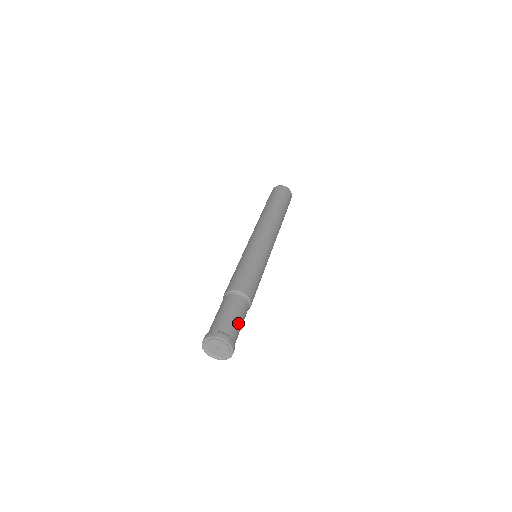
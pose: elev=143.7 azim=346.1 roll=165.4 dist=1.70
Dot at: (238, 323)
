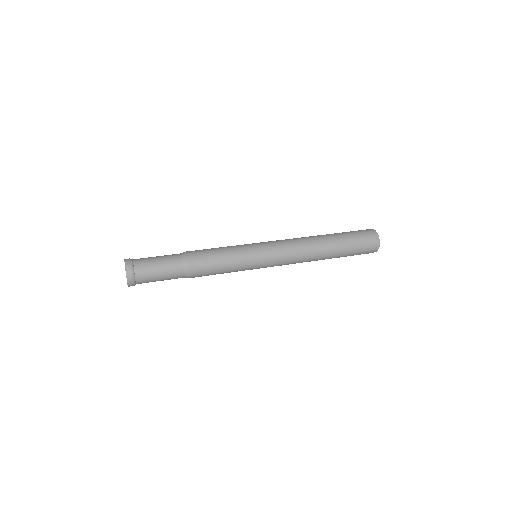
Dot at: (155, 274)
